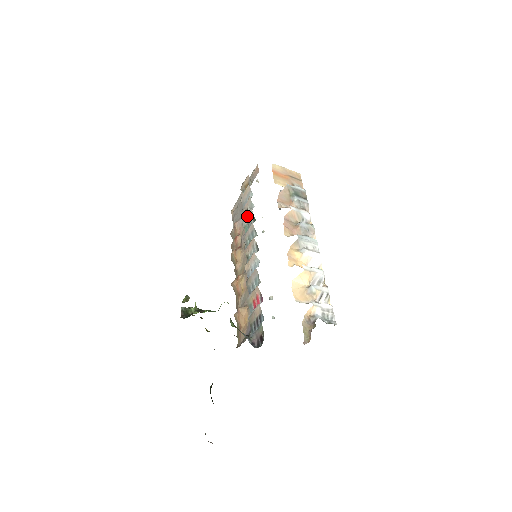
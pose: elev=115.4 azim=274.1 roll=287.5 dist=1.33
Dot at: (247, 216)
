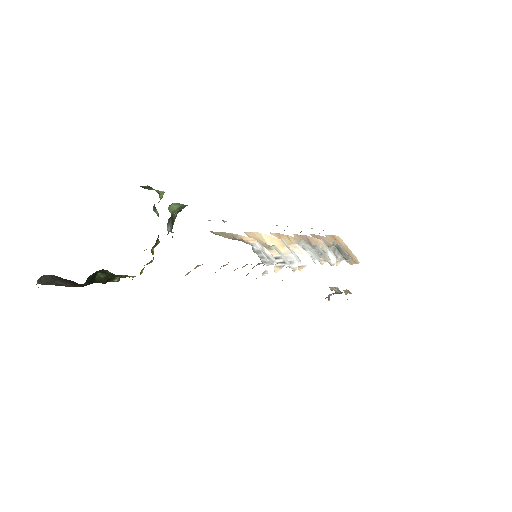
Dot at: occluded
